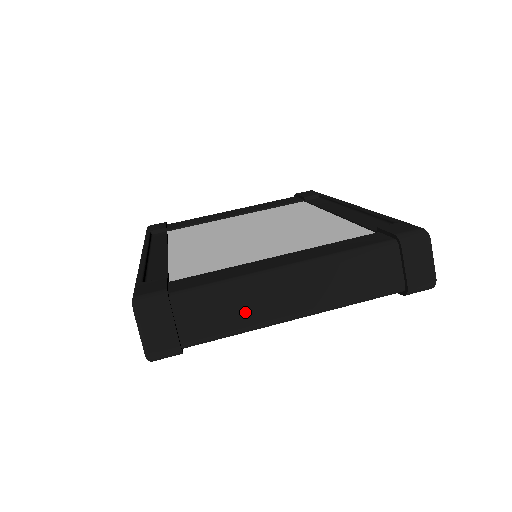
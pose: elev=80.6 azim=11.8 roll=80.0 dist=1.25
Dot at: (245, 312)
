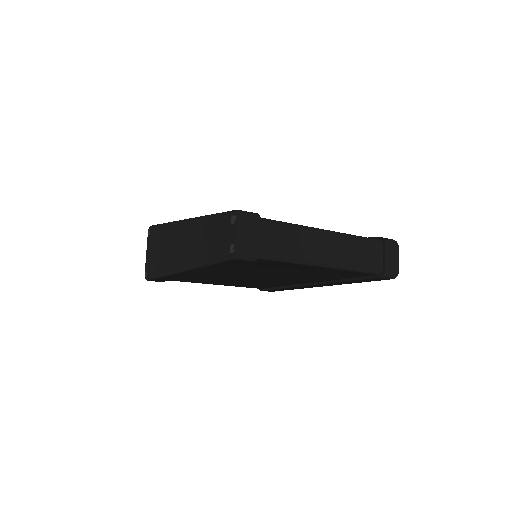
Dot at: (299, 247)
